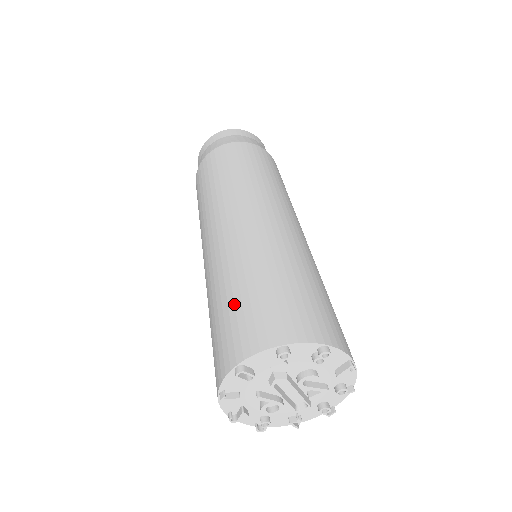
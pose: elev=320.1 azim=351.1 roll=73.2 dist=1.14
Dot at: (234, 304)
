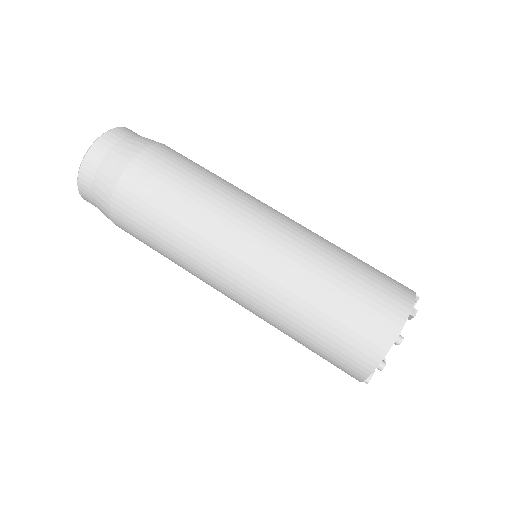
Dot at: (316, 350)
